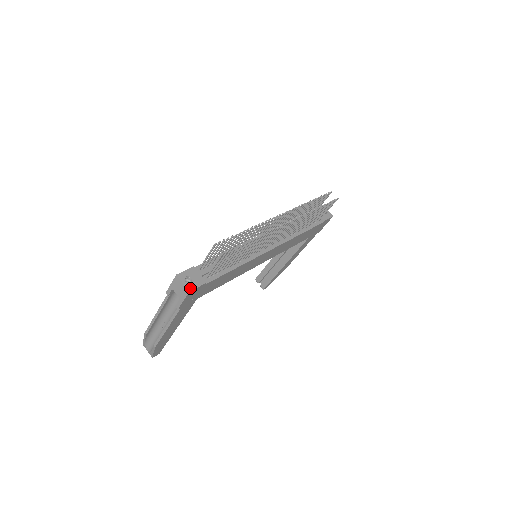
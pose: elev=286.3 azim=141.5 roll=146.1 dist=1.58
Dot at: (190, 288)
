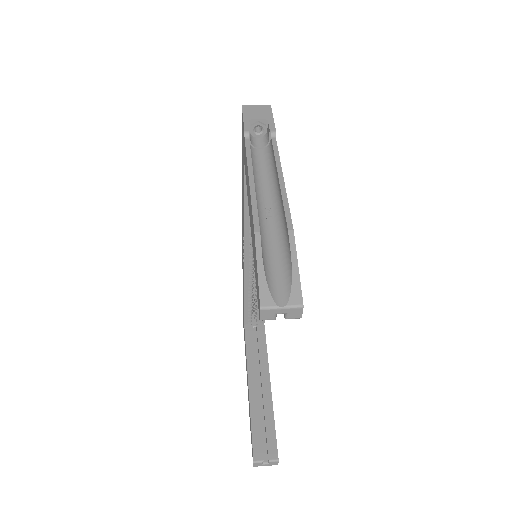
Dot at: occluded
